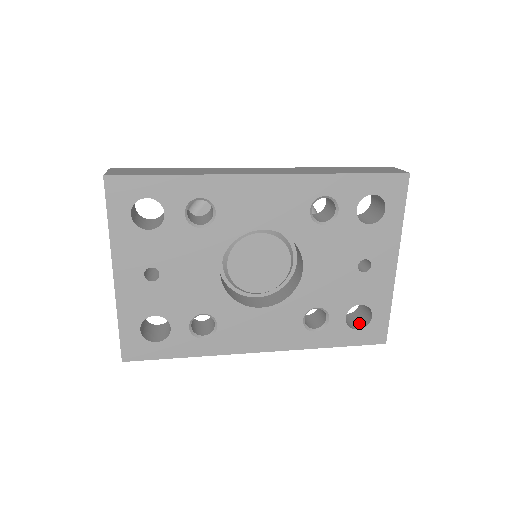
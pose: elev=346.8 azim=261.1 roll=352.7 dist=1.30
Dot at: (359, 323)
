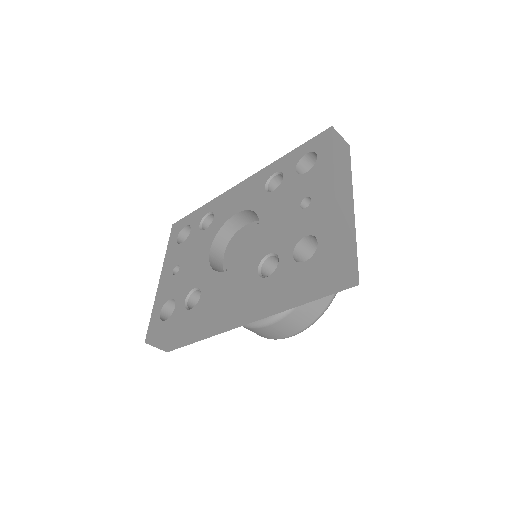
Dot at: occluded
